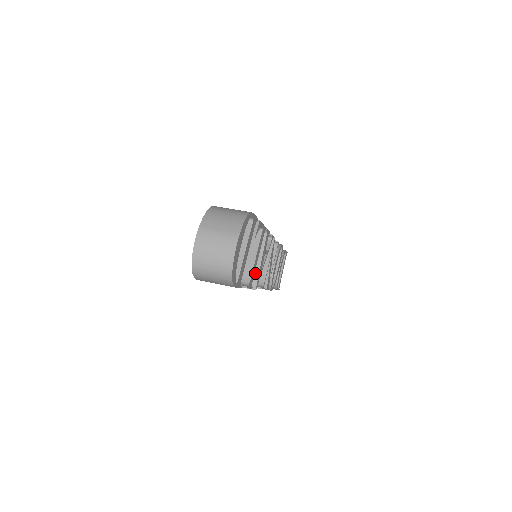
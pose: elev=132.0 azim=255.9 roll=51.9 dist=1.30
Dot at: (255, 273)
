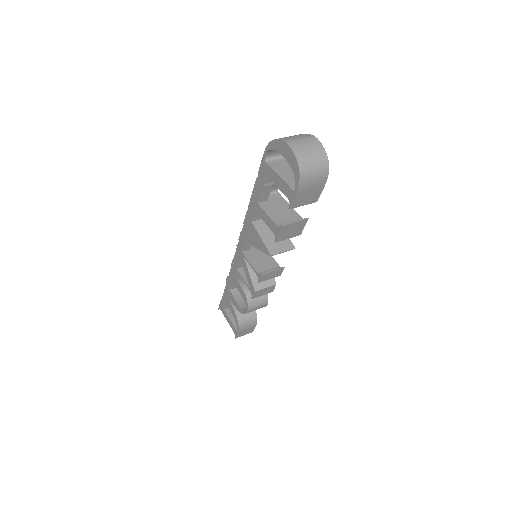
Dot at: occluded
